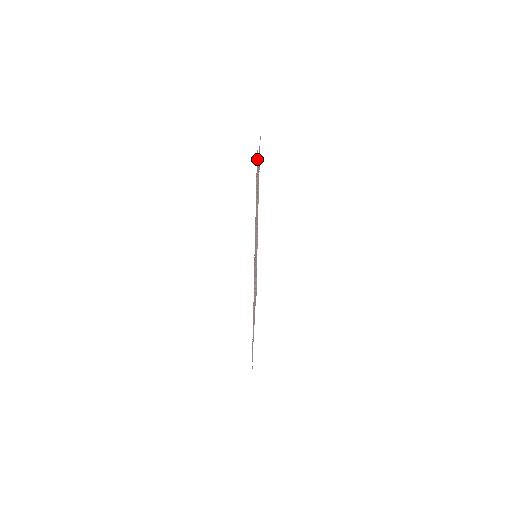
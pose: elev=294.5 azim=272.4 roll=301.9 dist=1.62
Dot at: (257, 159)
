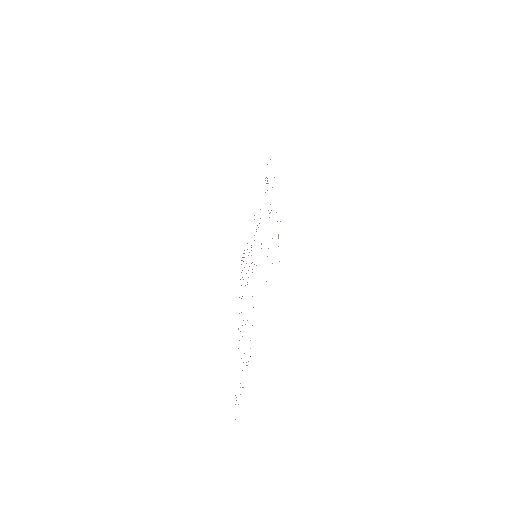
Dot at: occluded
